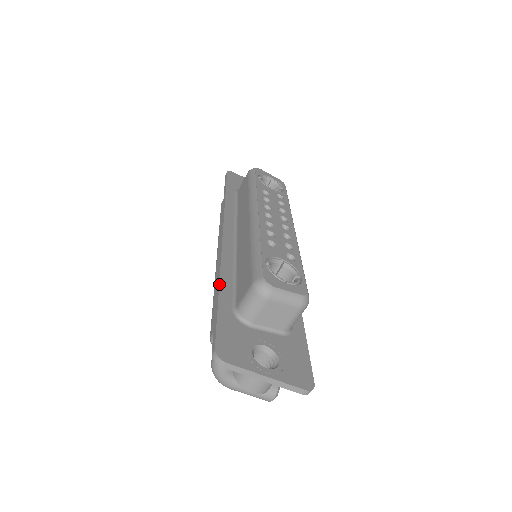
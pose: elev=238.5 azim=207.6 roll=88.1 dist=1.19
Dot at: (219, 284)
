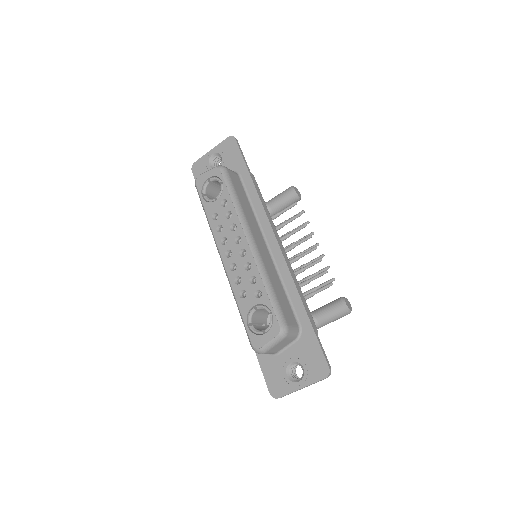
Dot at: occluded
